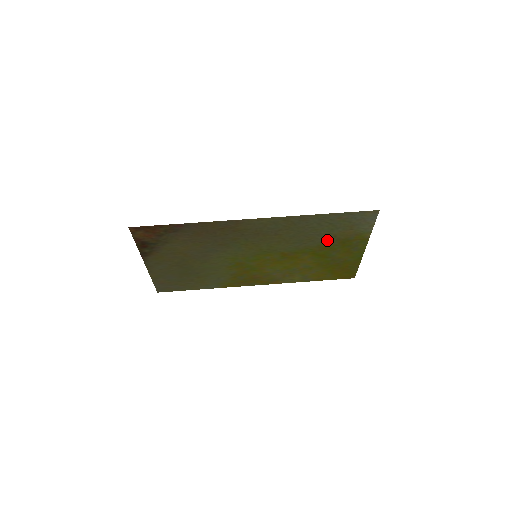
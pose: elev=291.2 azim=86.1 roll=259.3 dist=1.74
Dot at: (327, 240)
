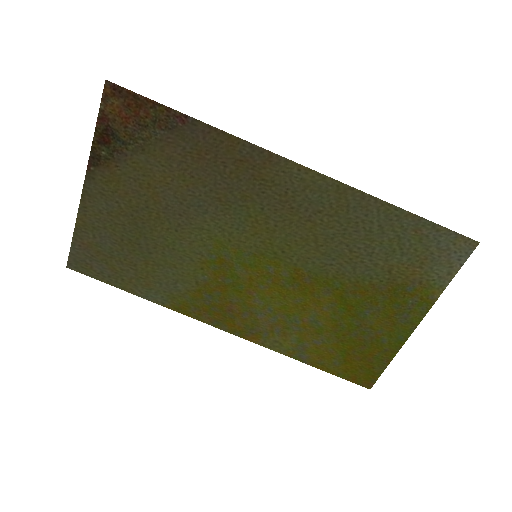
Dot at: (374, 274)
